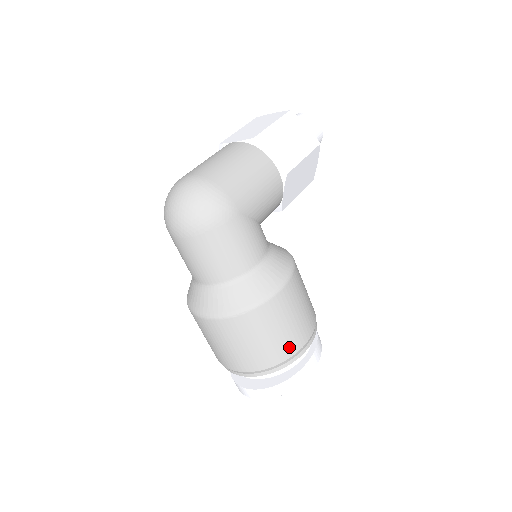
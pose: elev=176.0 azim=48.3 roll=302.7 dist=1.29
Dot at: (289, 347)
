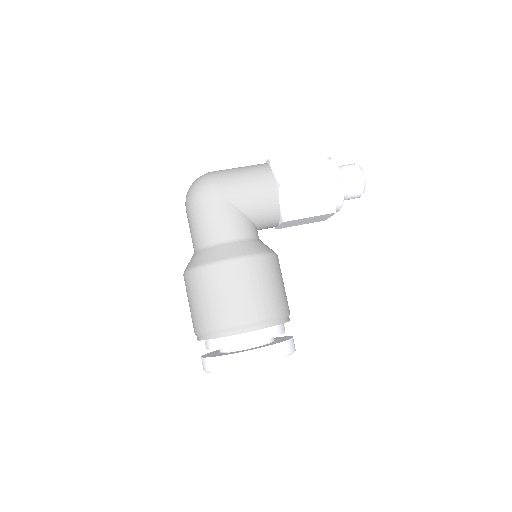
Dot at: (225, 317)
